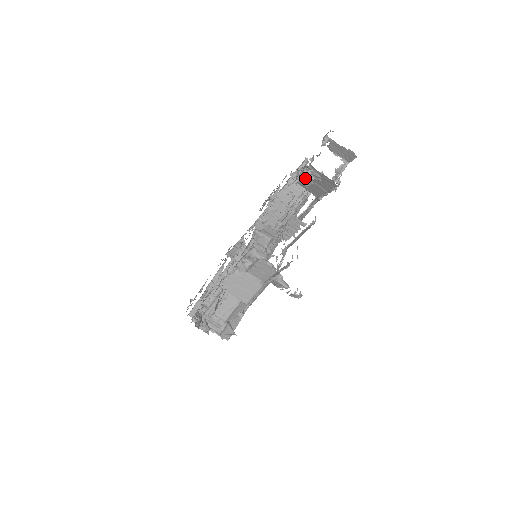
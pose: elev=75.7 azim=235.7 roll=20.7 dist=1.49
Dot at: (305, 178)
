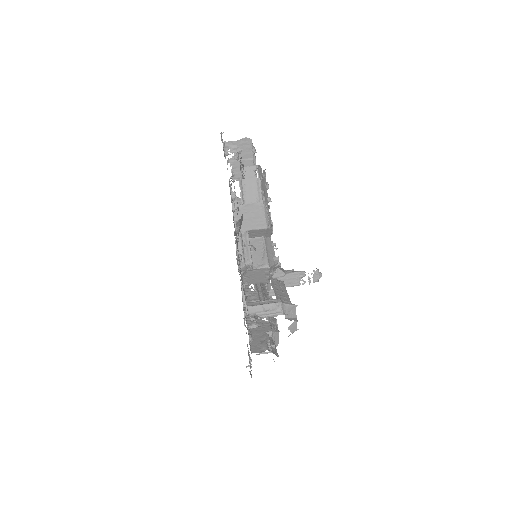
Dot at: (232, 164)
